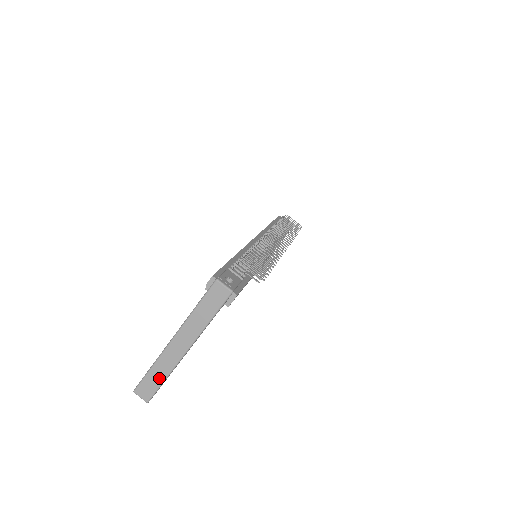
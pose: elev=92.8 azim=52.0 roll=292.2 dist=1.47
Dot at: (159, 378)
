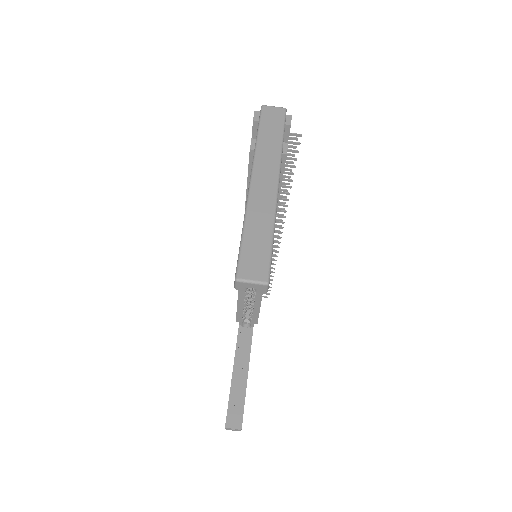
Dot at: (263, 234)
